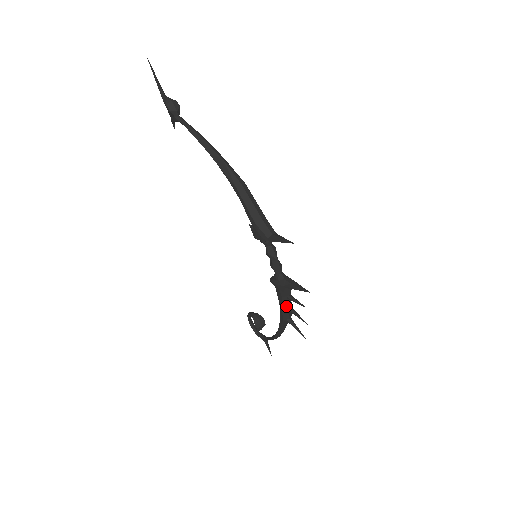
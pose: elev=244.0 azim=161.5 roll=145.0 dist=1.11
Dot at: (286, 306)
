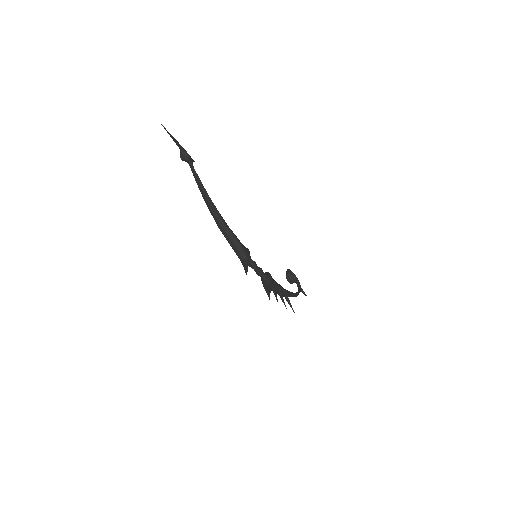
Dot at: (277, 292)
